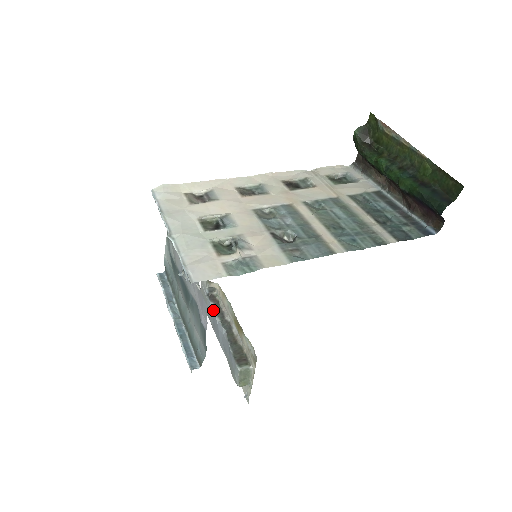
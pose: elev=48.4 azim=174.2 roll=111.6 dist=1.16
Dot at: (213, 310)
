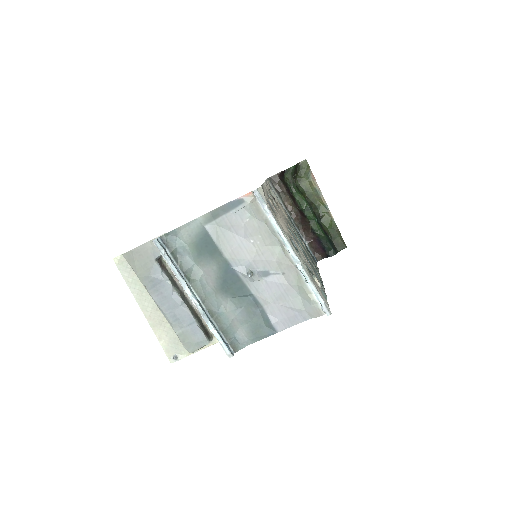
Dot at: (165, 278)
